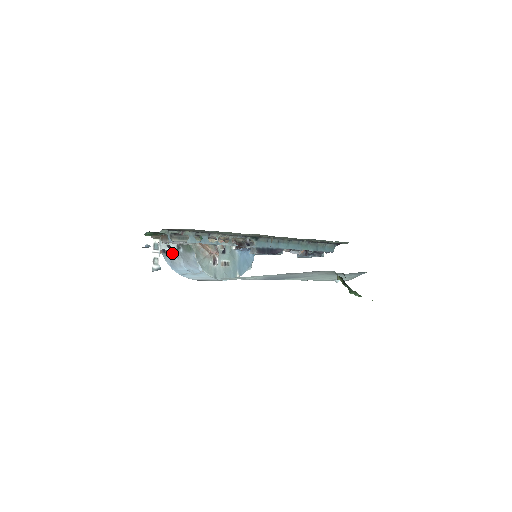
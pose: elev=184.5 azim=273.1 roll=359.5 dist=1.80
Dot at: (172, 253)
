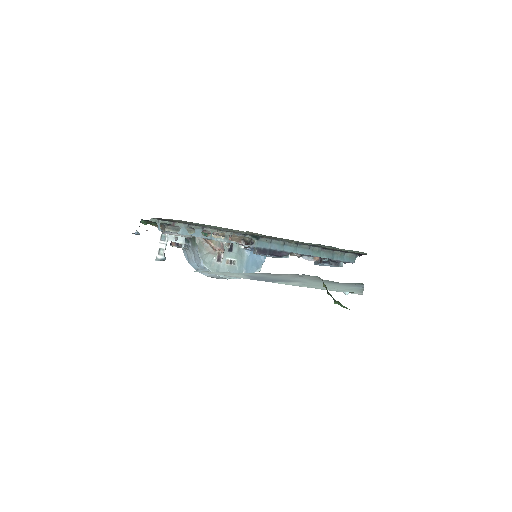
Dot at: (185, 247)
